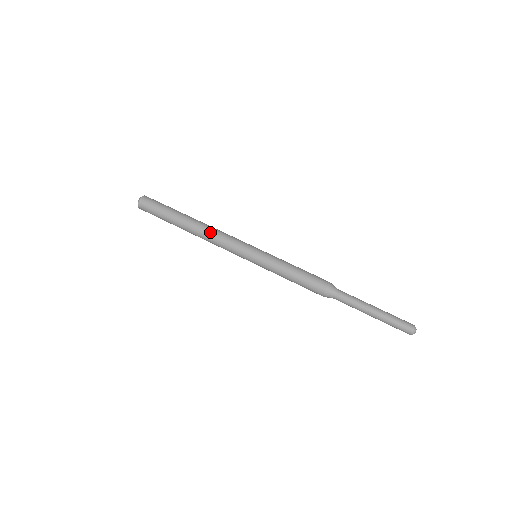
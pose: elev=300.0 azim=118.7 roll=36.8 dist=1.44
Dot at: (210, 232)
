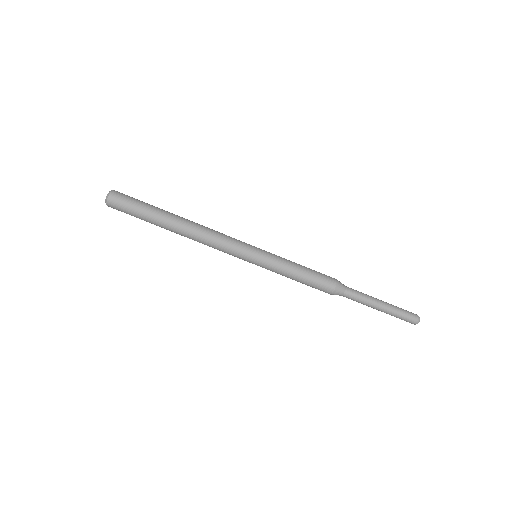
Dot at: (202, 235)
